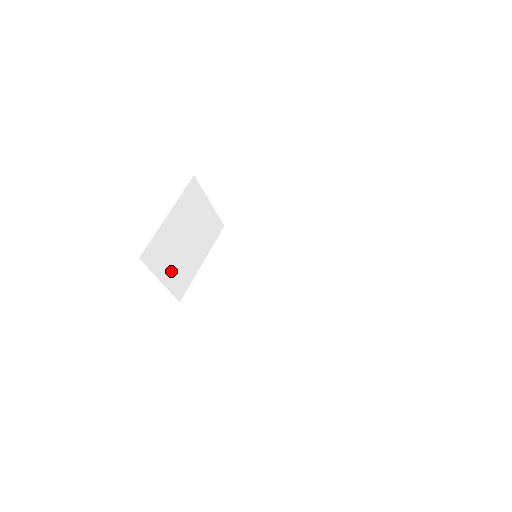
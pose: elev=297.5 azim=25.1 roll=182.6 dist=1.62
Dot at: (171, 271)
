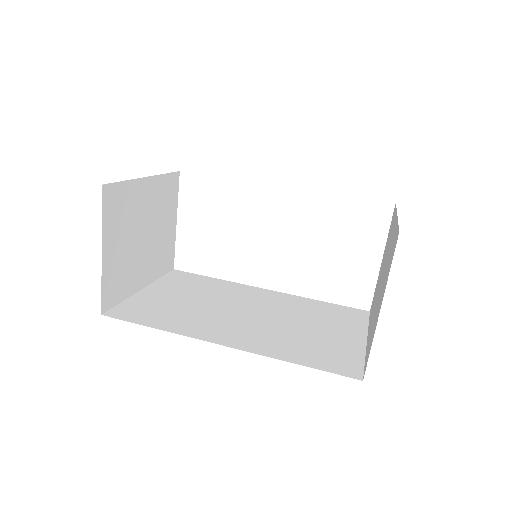
Dot at: (116, 253)
